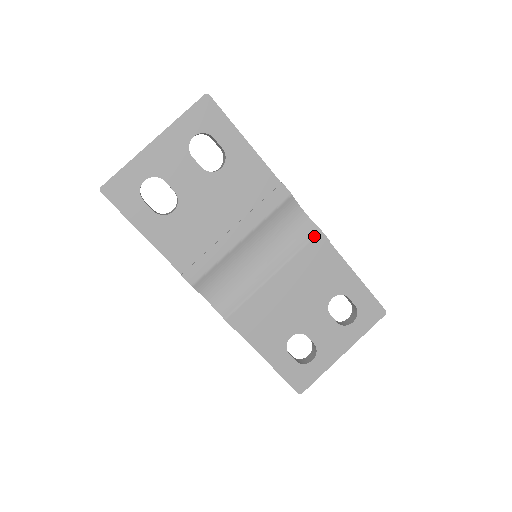
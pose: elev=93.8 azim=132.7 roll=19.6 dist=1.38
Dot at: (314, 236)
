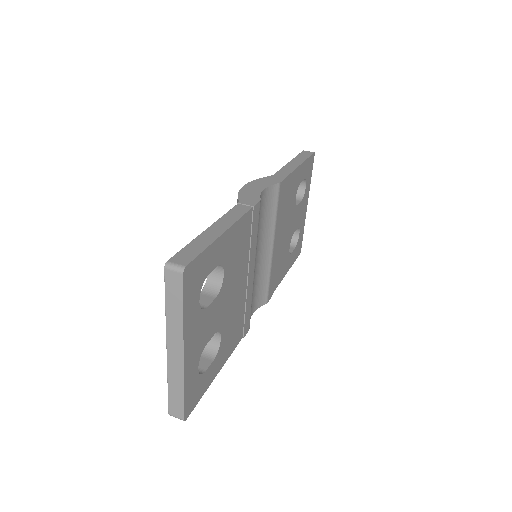
Dot at: (279, 193)
